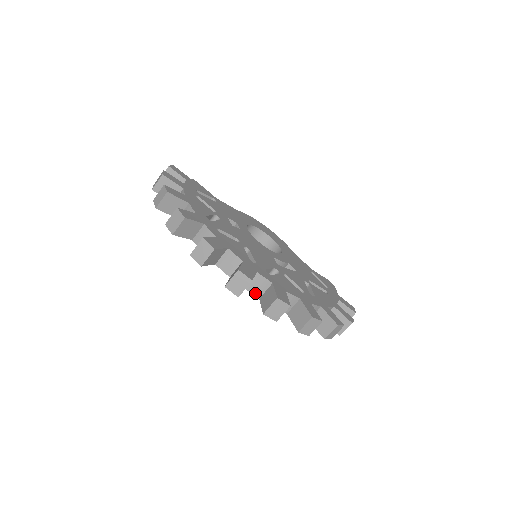
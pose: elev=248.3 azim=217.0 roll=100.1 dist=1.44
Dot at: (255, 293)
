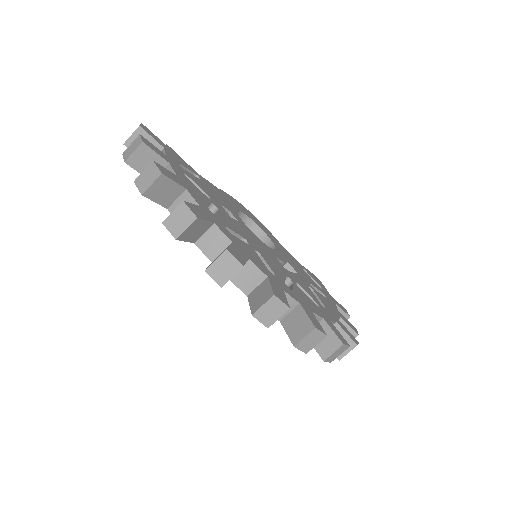
Dot at: occluded
